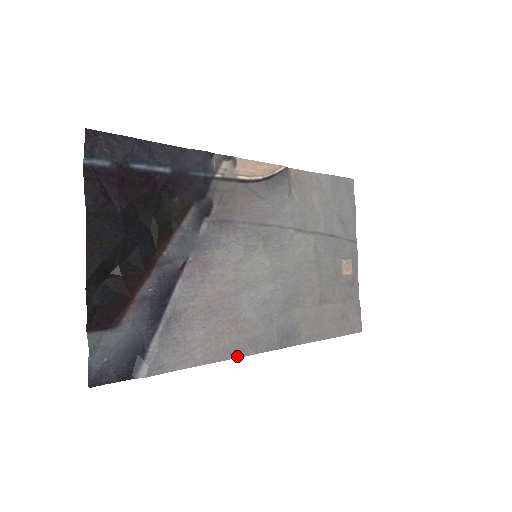
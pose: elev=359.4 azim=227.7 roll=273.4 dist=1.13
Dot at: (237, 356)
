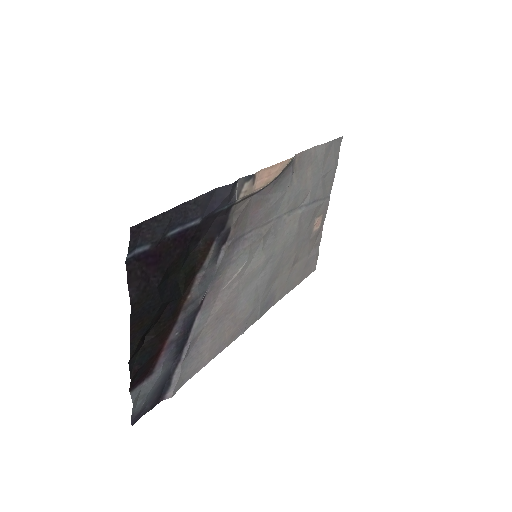
Dot at: occluded
